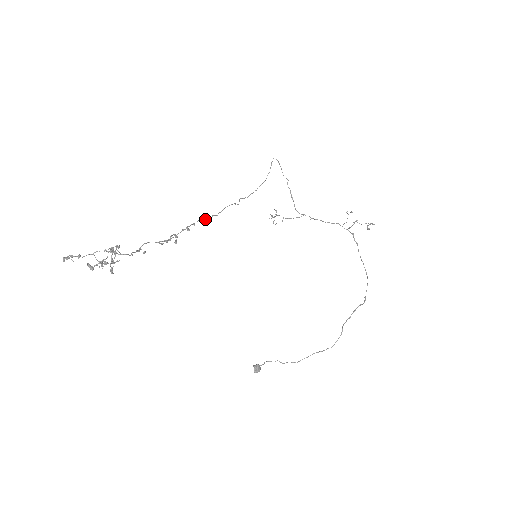
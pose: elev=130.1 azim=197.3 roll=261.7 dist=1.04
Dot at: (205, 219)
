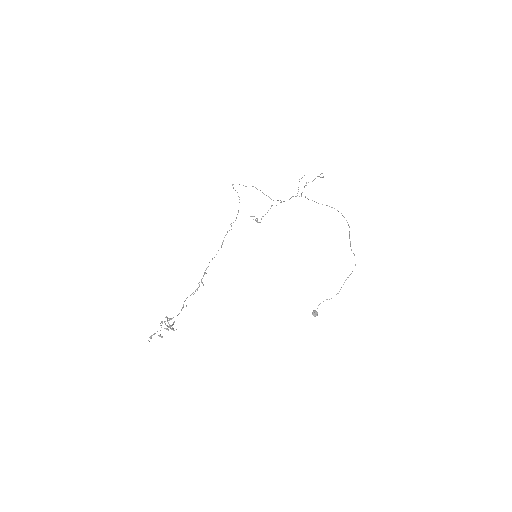
Dot at: (214, 257)
